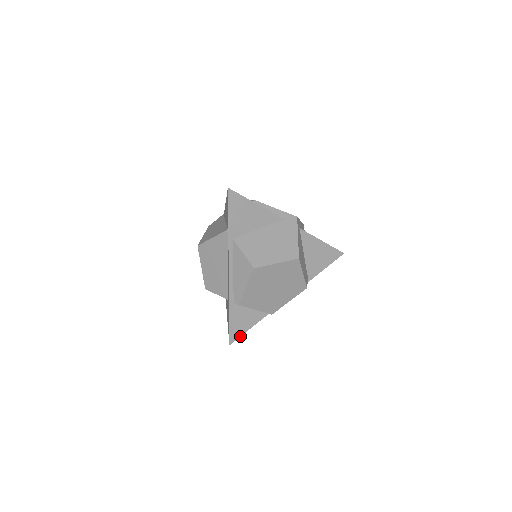
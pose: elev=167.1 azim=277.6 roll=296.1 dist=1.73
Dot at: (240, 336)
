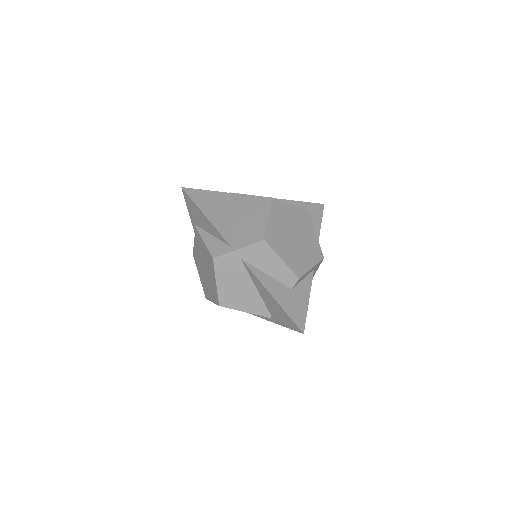
Dot at: occluded
